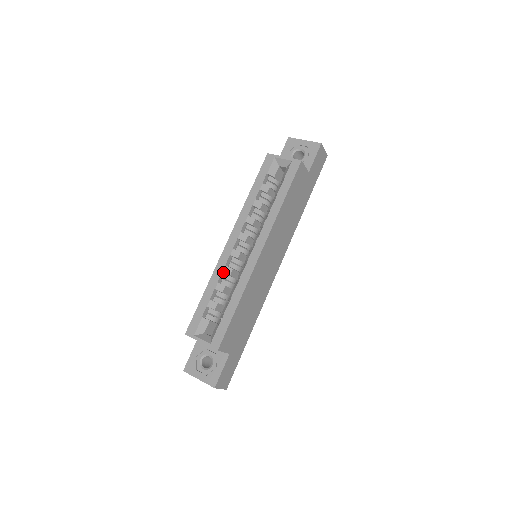
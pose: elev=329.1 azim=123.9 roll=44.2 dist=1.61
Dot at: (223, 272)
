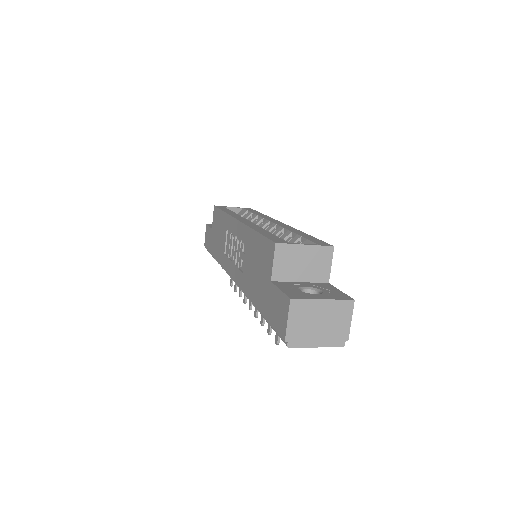
Dot at: occluded
